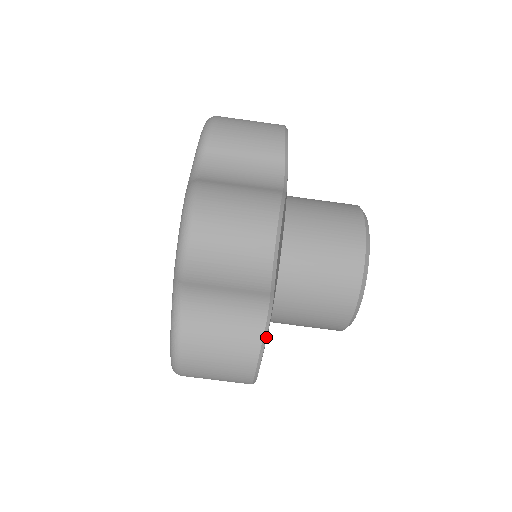
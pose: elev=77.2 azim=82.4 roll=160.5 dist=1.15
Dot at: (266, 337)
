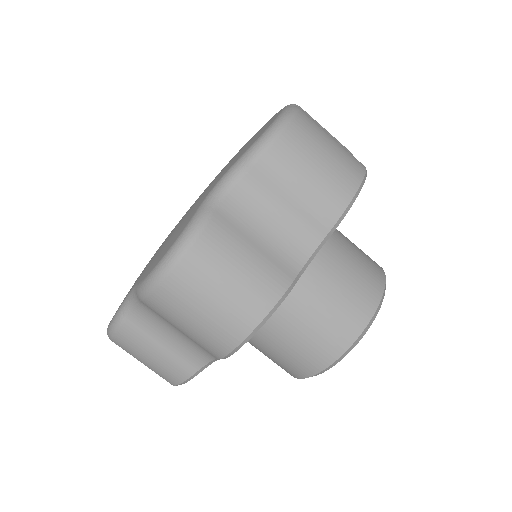
Dot at: (198, 373)
